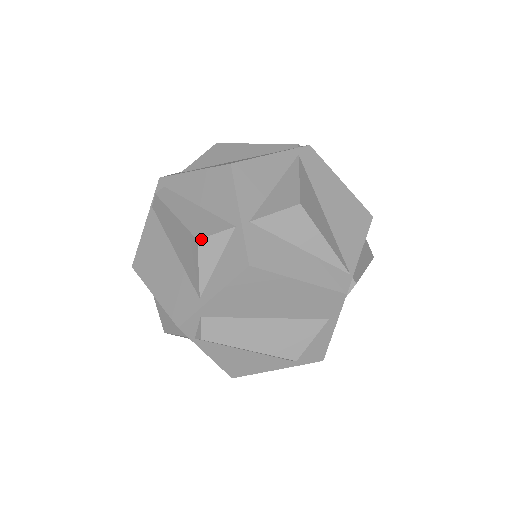
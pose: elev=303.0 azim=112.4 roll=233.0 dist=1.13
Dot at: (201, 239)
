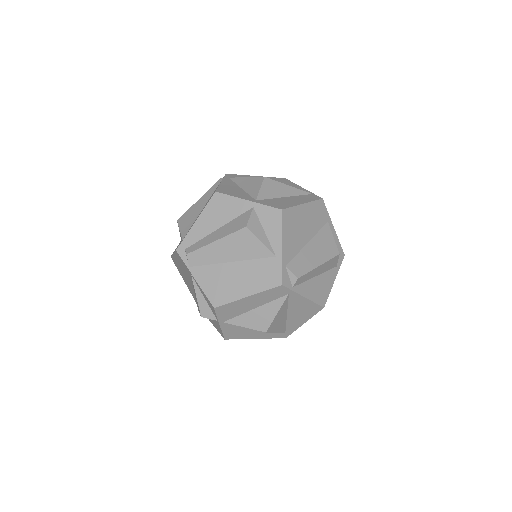
Dot at: (247, 225)
